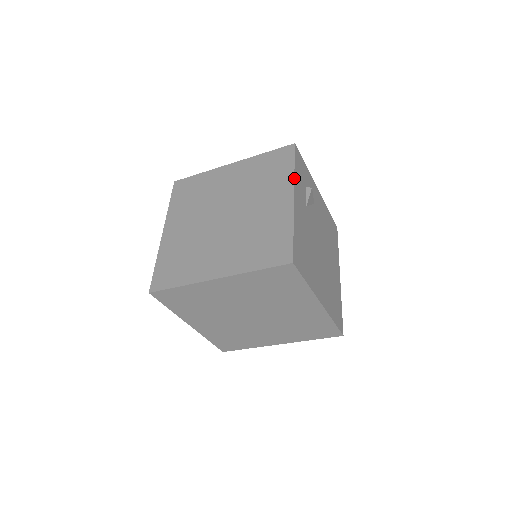
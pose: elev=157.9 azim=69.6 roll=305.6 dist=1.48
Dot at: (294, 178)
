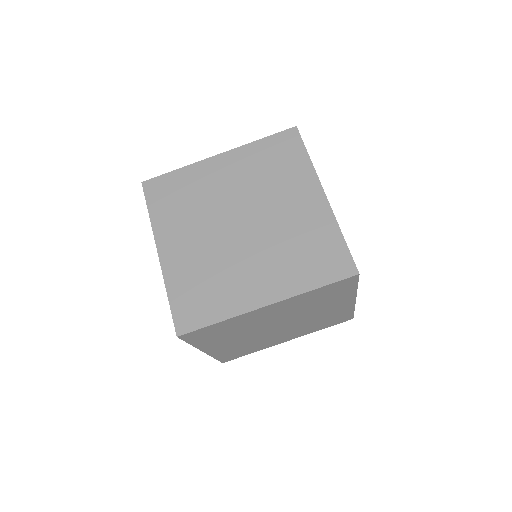
Dot at: occluded
